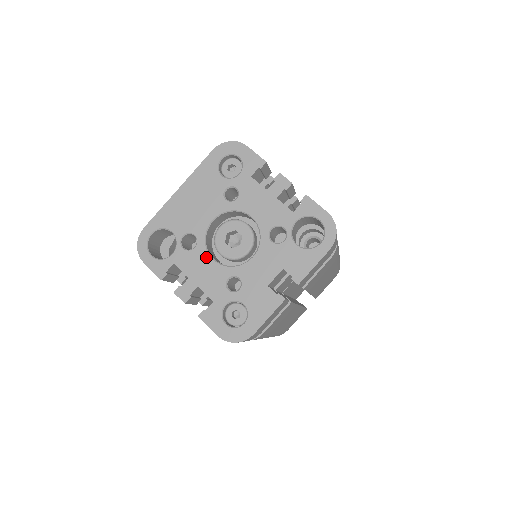
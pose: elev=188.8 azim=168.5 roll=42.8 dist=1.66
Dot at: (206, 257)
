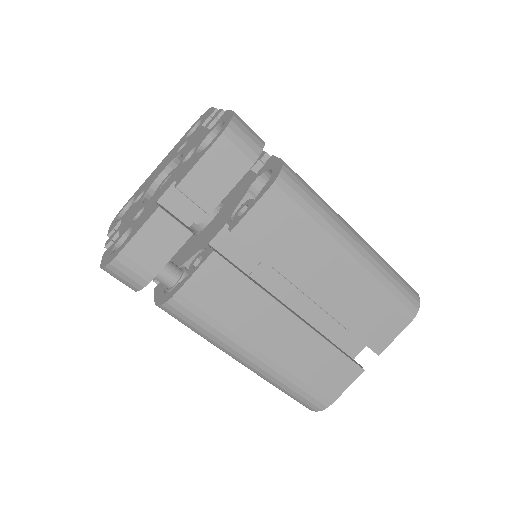
Dot at: (139, 203)
